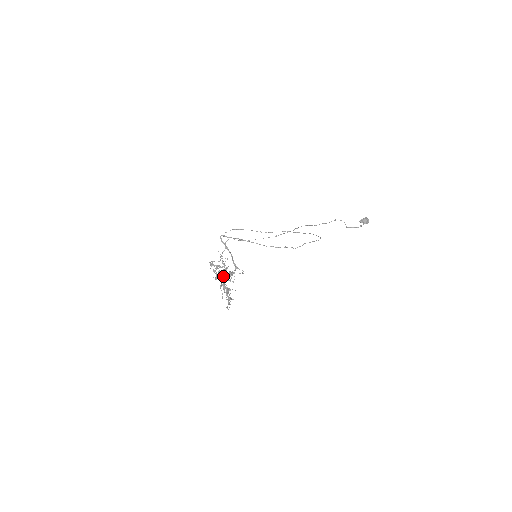
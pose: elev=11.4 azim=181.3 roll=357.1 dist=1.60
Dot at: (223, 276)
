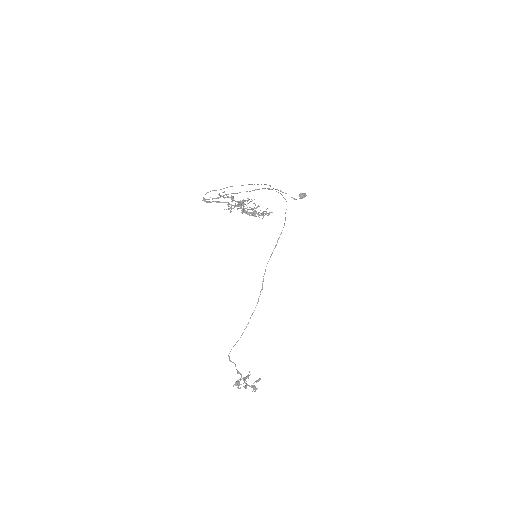
Dot at: occluded
